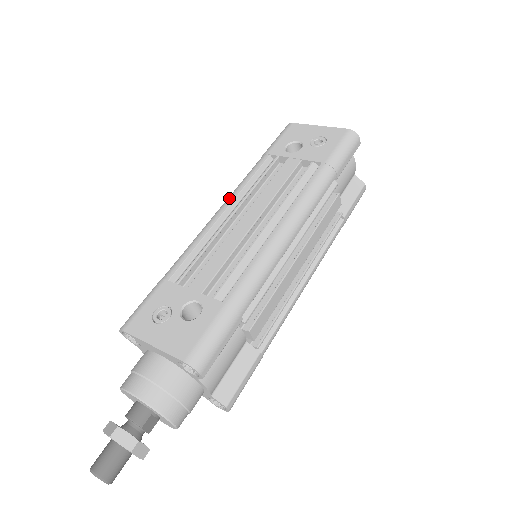
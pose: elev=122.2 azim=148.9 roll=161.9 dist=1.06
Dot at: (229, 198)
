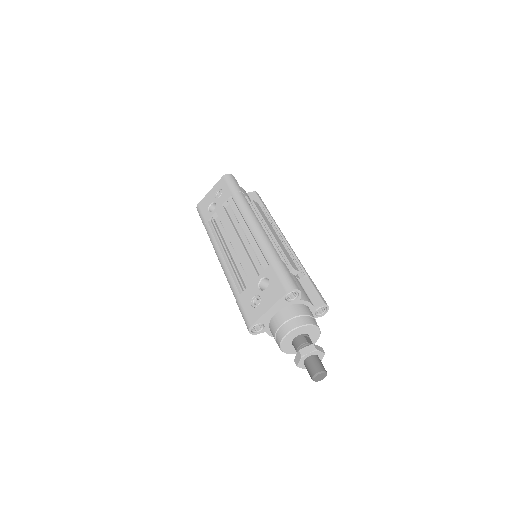
Dot at: (216, 250)
